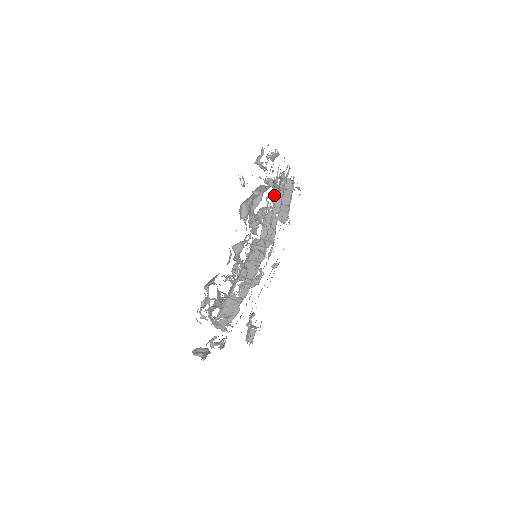
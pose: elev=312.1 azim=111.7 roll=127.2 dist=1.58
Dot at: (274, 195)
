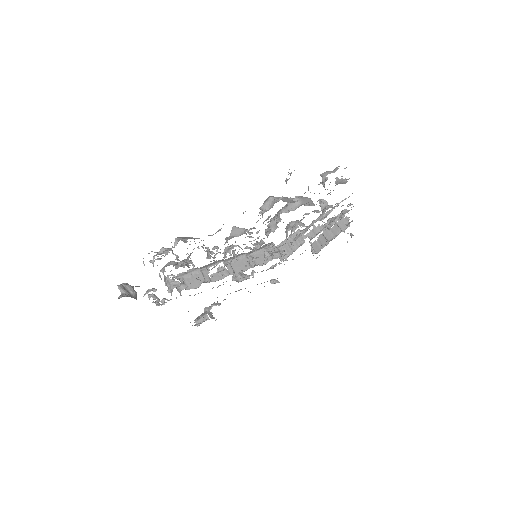
Dot at: occluded
